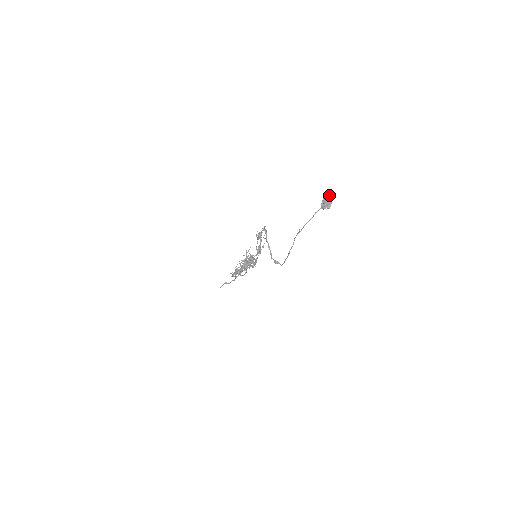
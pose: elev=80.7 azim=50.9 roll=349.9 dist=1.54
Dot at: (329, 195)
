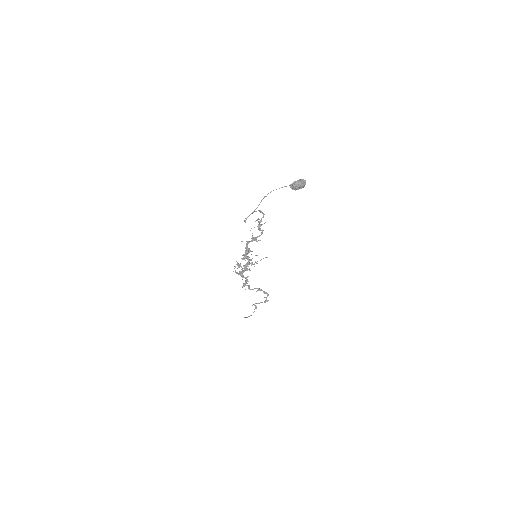
Dot at: (301, 180)
